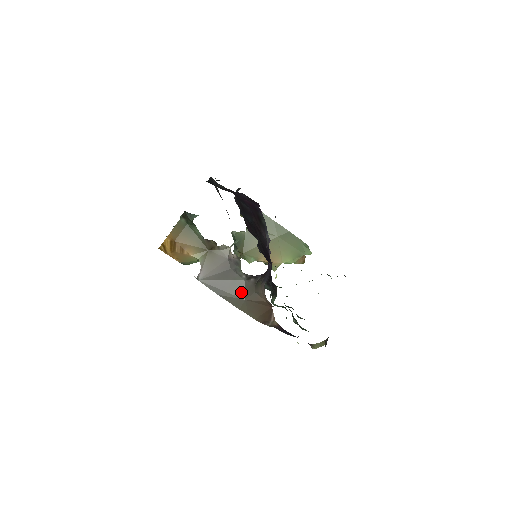
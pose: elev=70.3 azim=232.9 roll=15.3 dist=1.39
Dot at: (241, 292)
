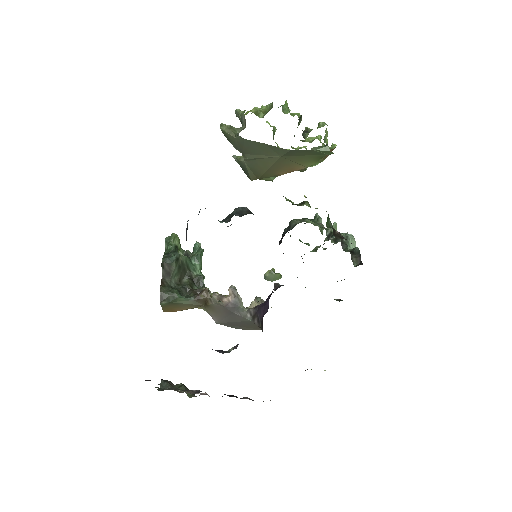
Dot at: (255, 326)
